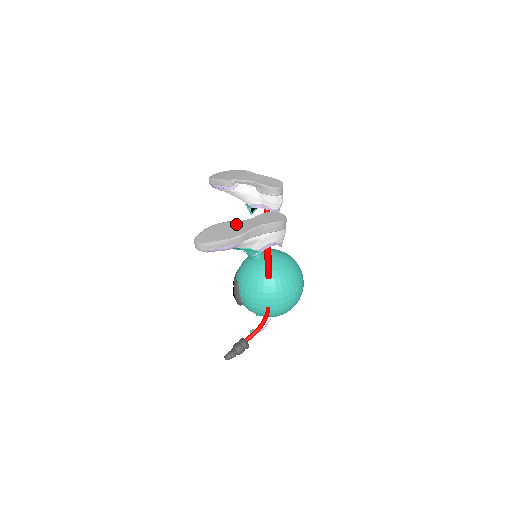
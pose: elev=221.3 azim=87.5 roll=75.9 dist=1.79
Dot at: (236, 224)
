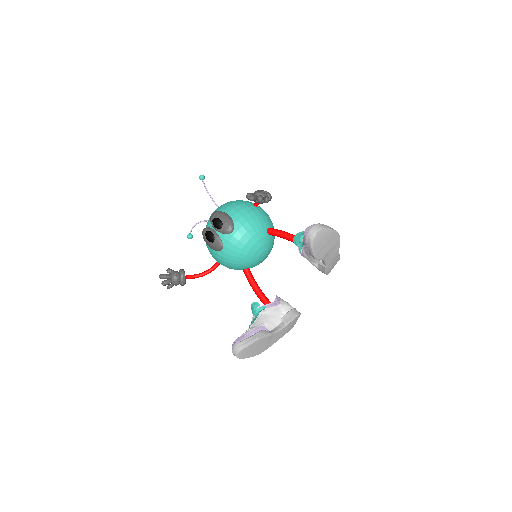
Dot at: (271, 339)
